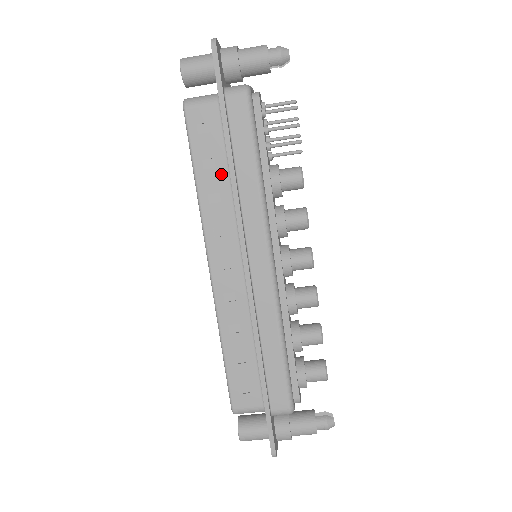
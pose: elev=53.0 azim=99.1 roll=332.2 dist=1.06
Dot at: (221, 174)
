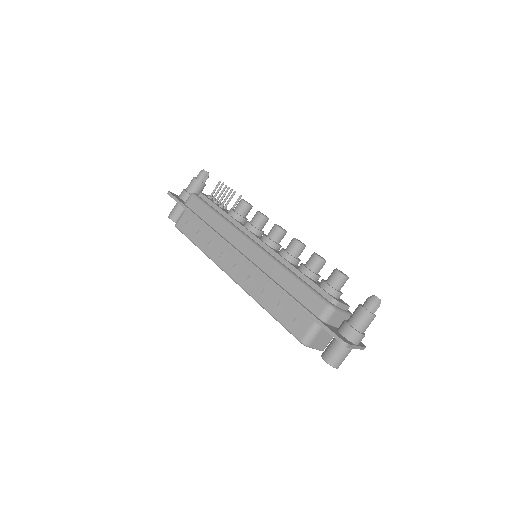
Dot at: (205, 233)
